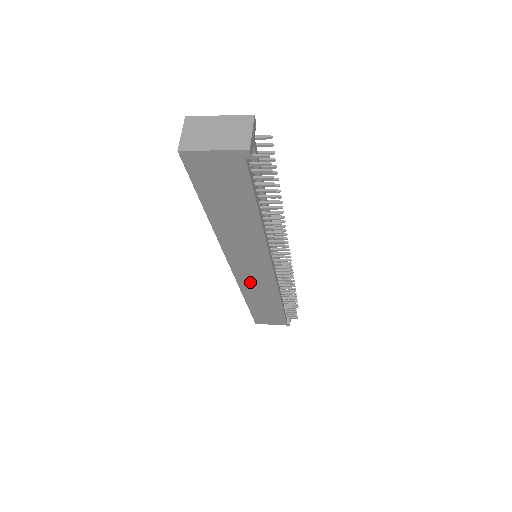
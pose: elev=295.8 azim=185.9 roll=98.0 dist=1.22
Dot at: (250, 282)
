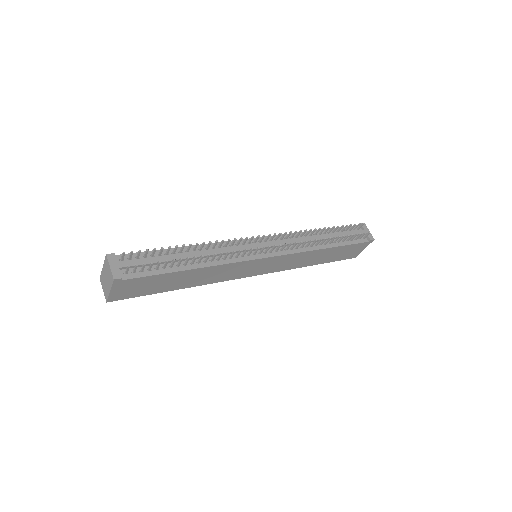
Dot at: (280, 266)
